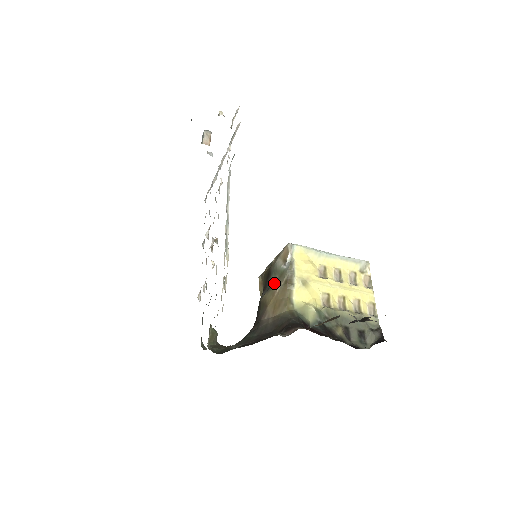
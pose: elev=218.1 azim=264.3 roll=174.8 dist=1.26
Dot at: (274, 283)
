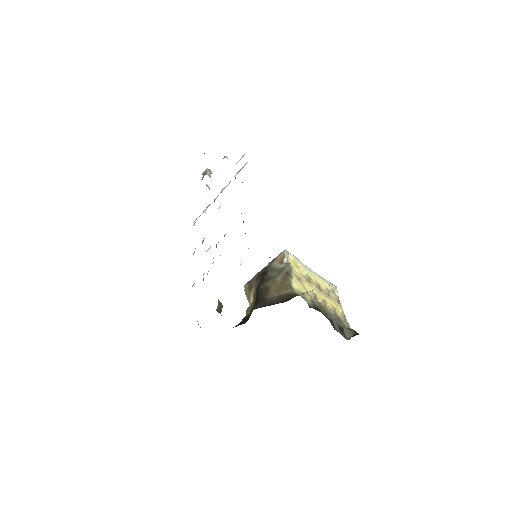
Dot at: (274, 276)
